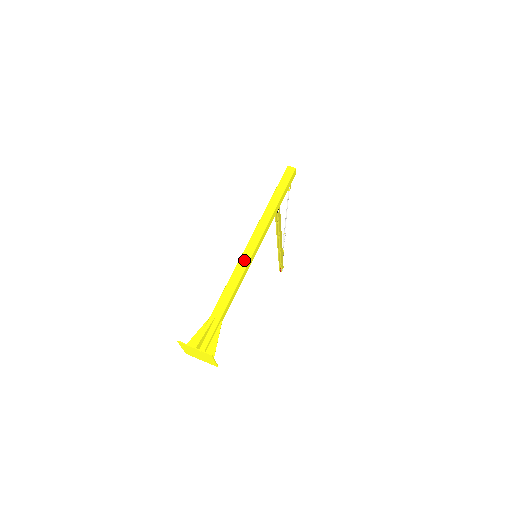
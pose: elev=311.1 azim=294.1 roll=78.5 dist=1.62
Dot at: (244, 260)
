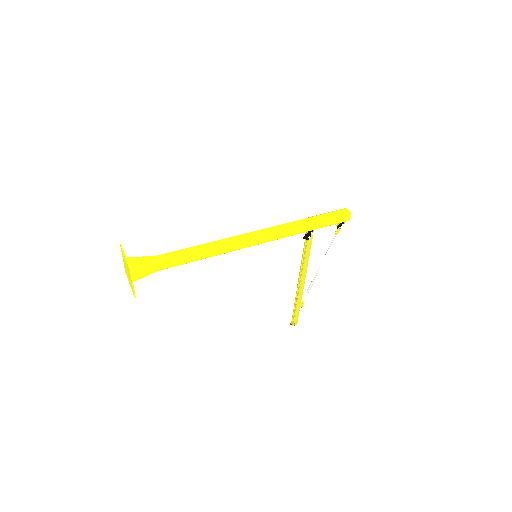
Dot at: (235, 239)
